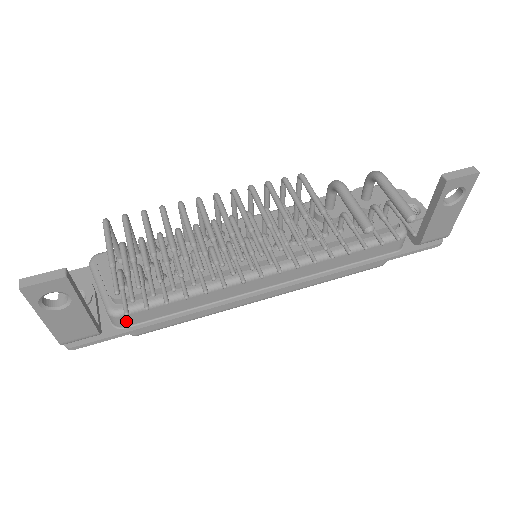
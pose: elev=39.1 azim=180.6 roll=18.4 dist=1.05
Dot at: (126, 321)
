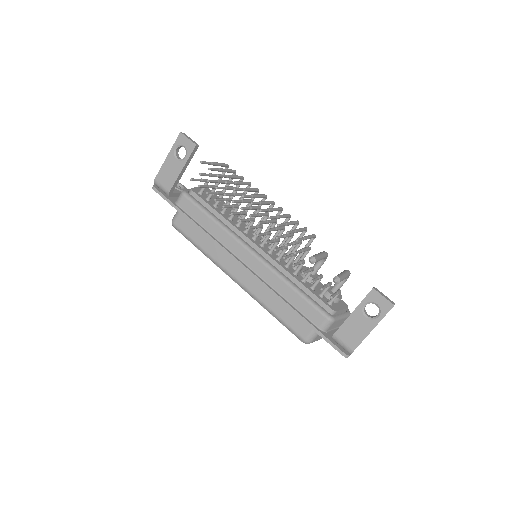
Dot at: (182, 202)
